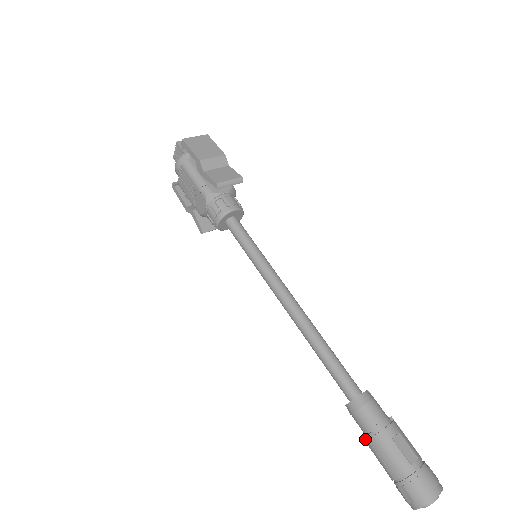
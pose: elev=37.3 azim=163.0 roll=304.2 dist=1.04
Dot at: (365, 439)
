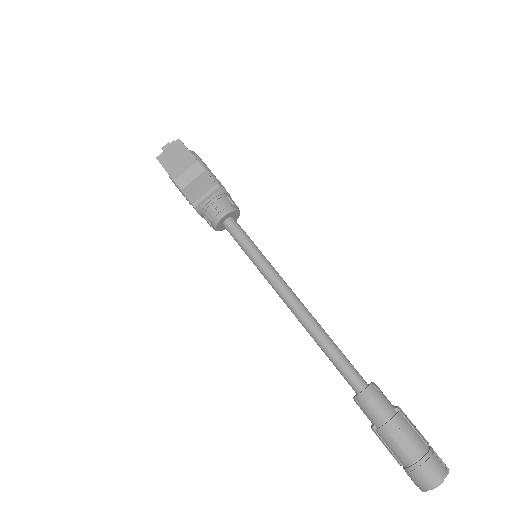
Dot at: (372, 428)
